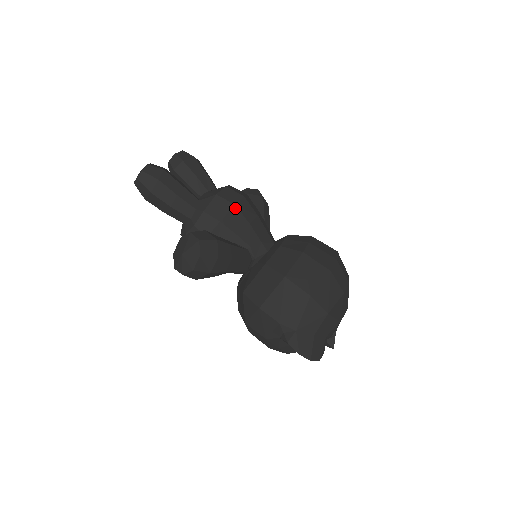
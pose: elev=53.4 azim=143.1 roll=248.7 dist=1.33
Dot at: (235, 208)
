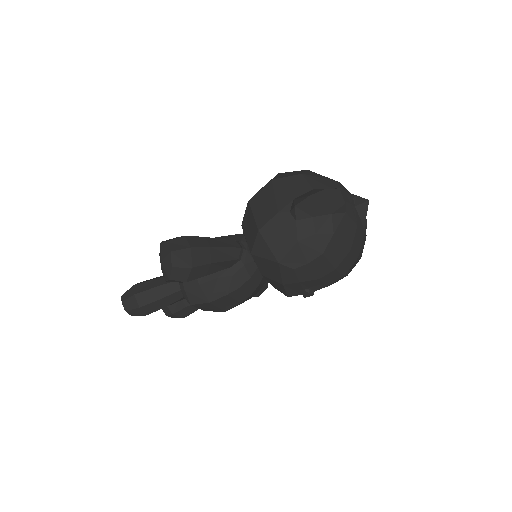
Dot at: occluded
